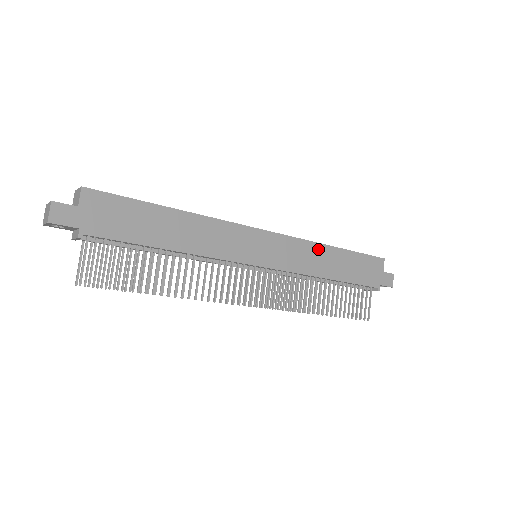
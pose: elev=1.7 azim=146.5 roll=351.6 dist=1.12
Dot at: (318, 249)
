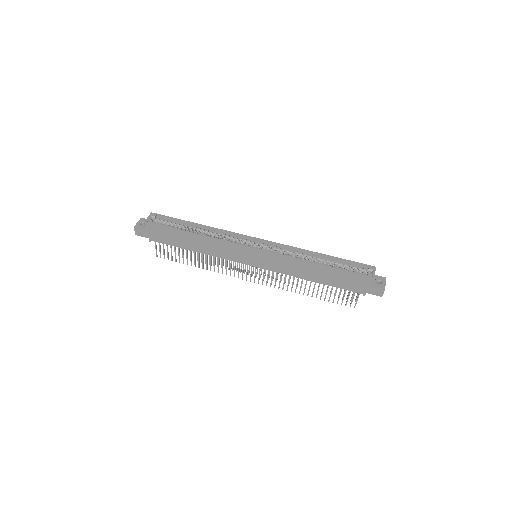
Dot at: (301, 263)
